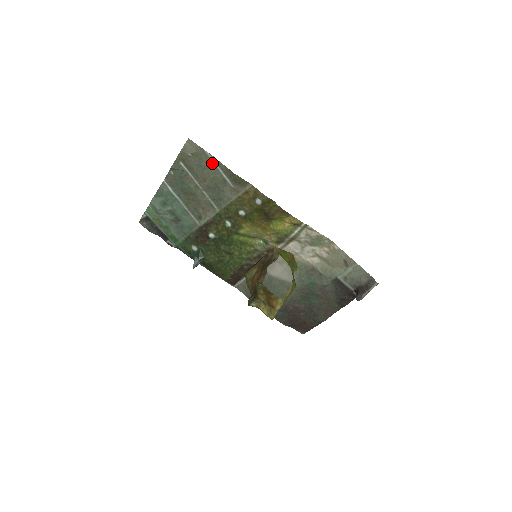
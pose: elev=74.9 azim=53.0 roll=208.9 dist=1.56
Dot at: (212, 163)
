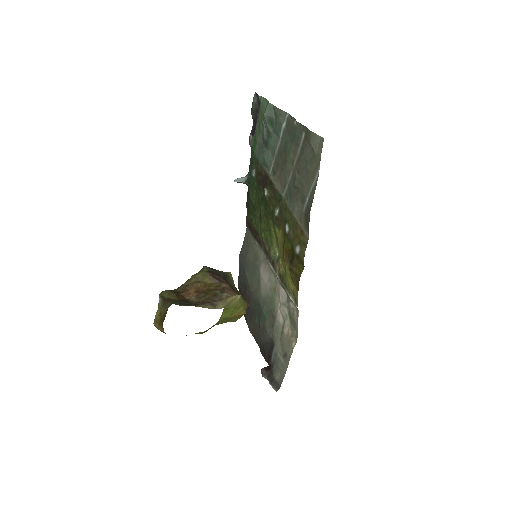
Dot at: (313, 179)
